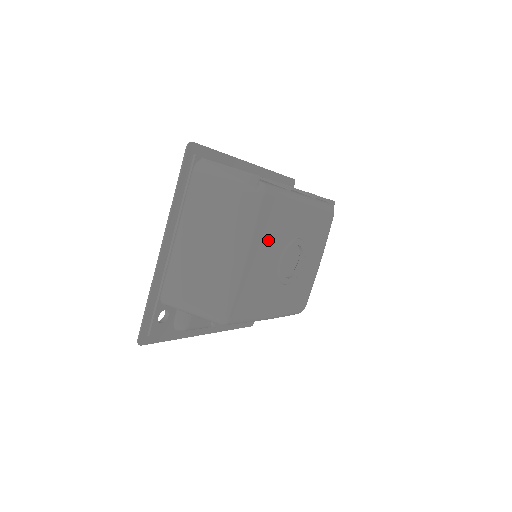
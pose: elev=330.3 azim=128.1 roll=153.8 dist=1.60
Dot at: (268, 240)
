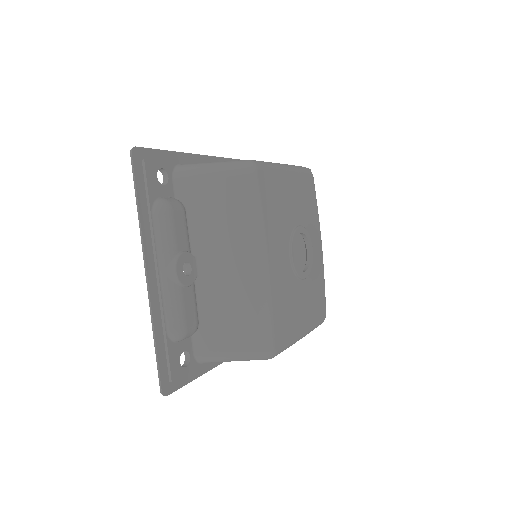
Dot at: (301, 197)
